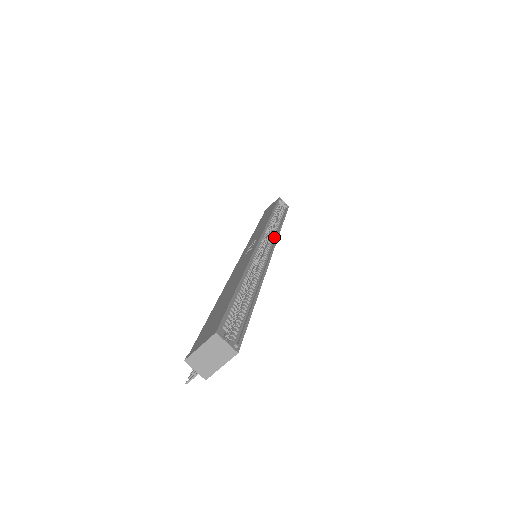
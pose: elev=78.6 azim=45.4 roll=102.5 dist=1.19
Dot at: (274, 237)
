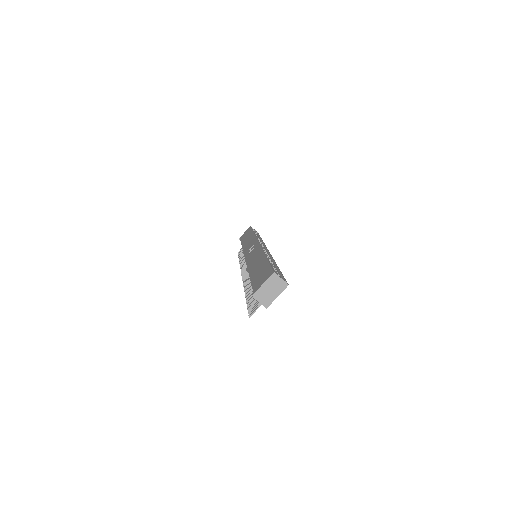
Dot at: (263, 245)
